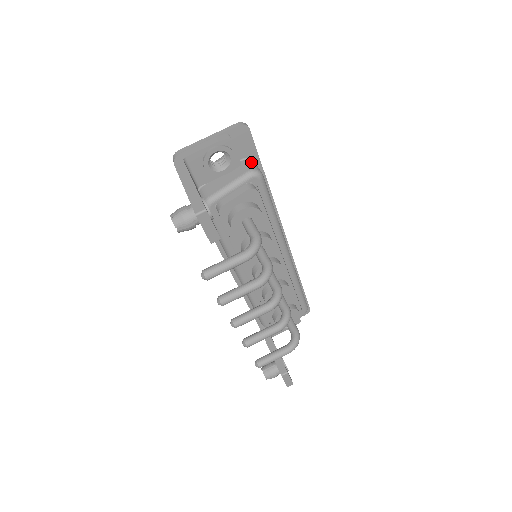
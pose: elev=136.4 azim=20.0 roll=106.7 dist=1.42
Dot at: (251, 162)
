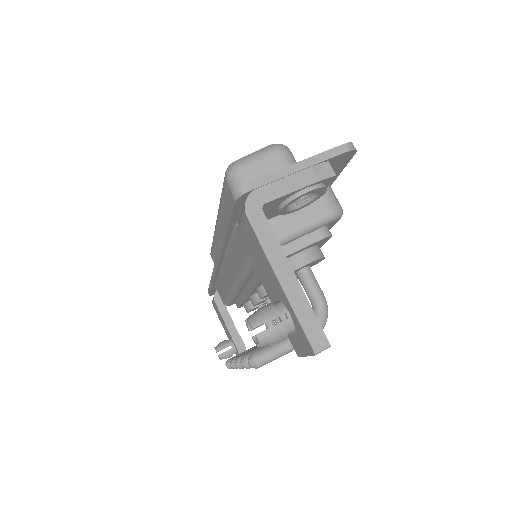
Dot at: (330, 189)
